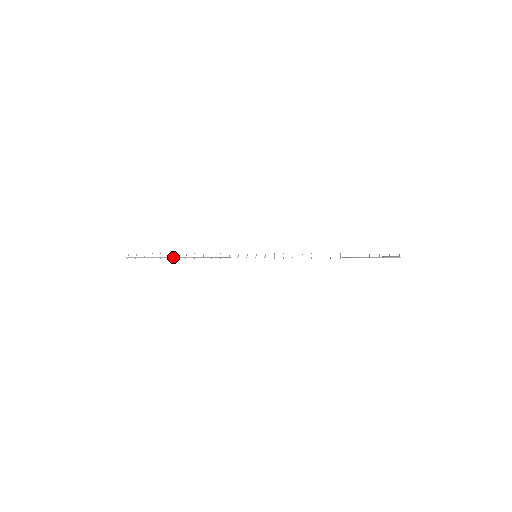
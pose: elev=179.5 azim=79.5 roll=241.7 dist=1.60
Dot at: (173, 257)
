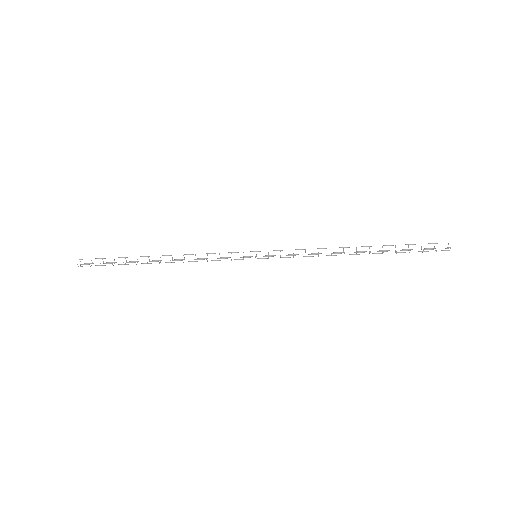
Dot at: (142, 263)
